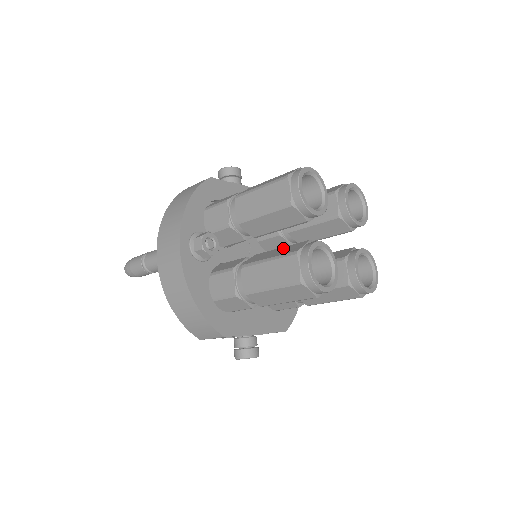
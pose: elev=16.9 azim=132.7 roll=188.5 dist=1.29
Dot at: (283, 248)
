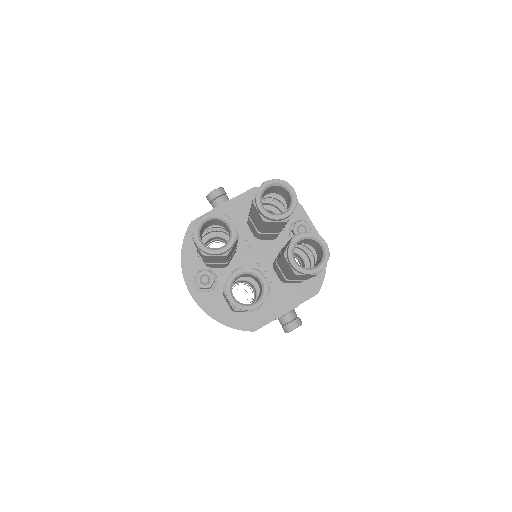
Dot at: occluded
